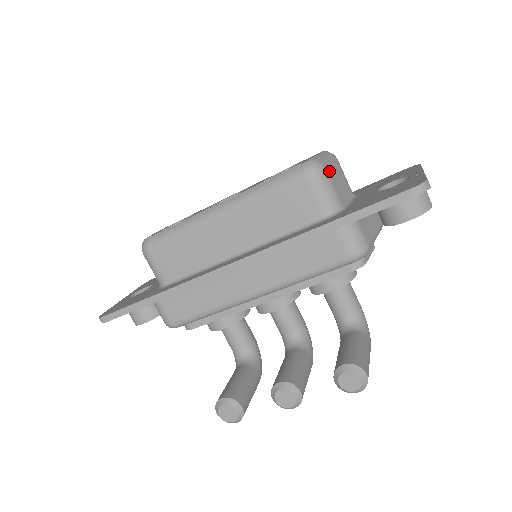
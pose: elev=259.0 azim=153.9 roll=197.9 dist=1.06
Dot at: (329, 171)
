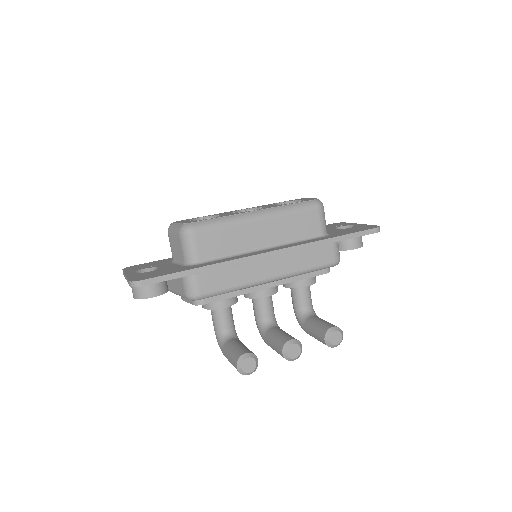
Dot at: occluded
